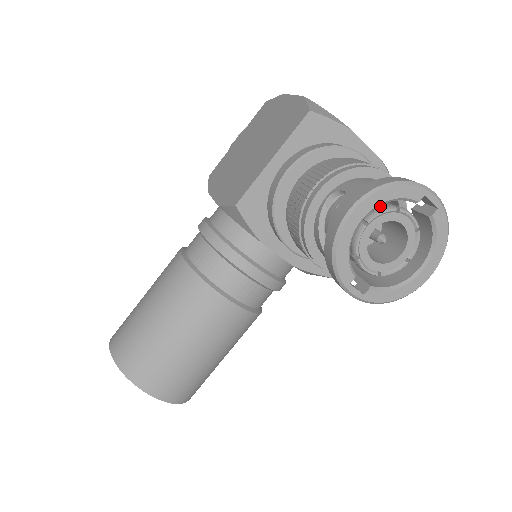
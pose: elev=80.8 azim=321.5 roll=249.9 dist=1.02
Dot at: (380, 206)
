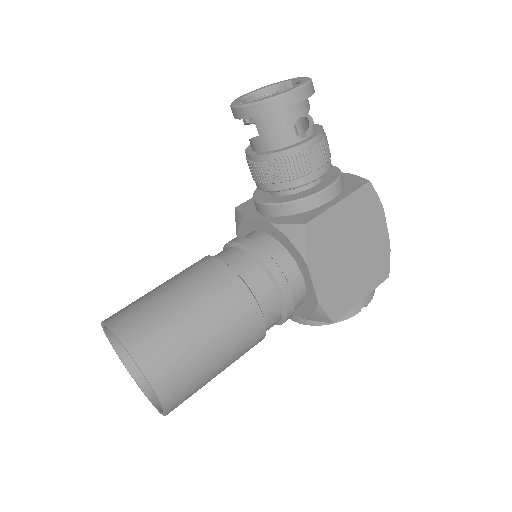
Dot at: occluded
